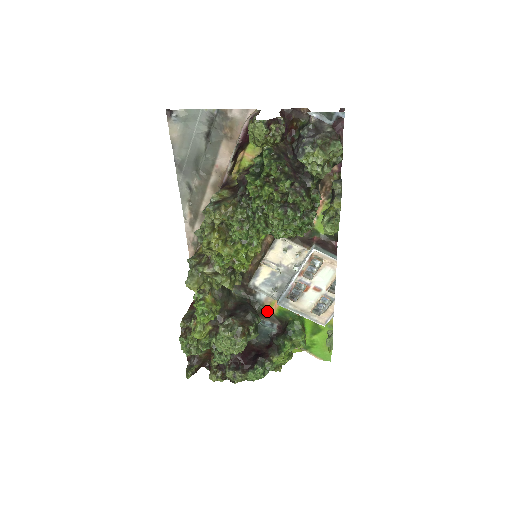
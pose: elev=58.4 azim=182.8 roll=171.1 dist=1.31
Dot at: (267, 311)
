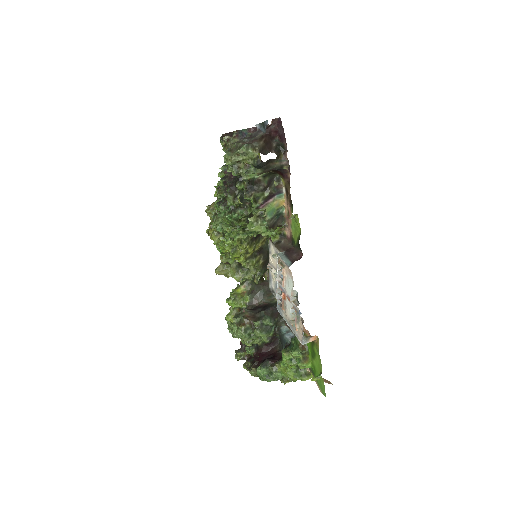
Dot at: occluded
